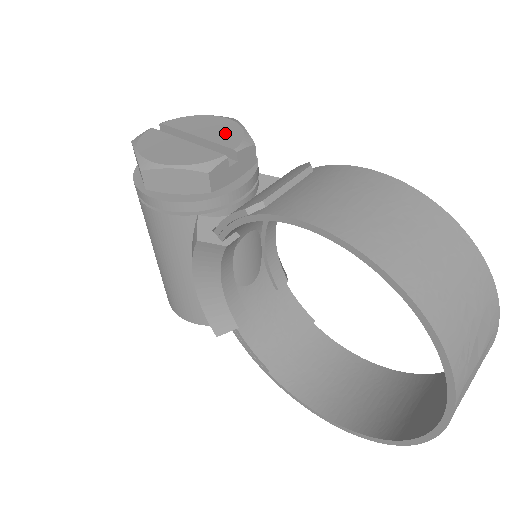
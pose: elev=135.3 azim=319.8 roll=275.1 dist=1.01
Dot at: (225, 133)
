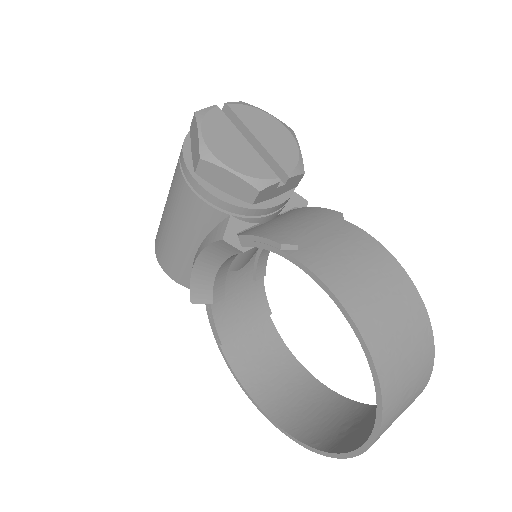
Dot at: (283, 149)
